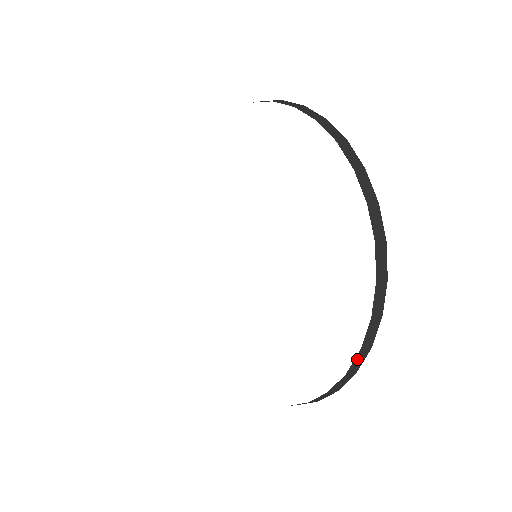
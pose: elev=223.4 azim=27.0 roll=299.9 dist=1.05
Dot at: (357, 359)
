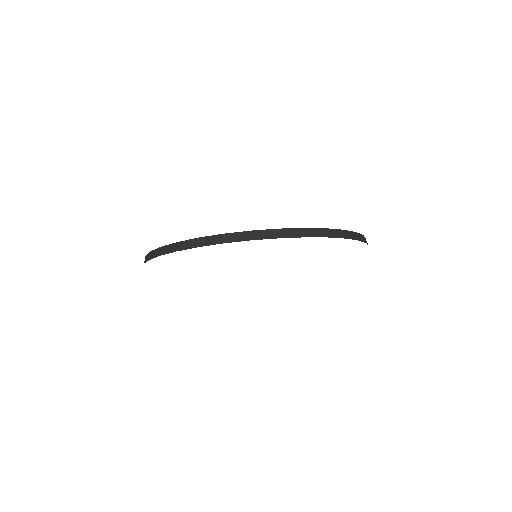
Dot at: (293, 231)
